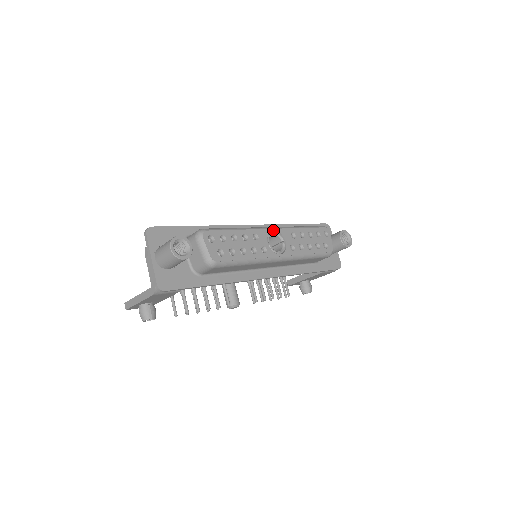
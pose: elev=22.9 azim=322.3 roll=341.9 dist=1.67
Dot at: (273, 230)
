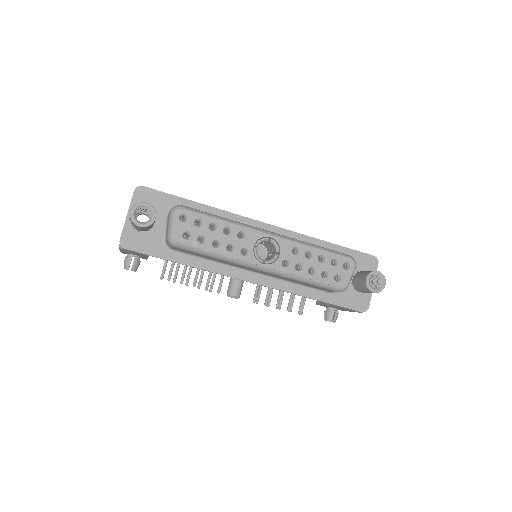
Dot at: (270, 236)
